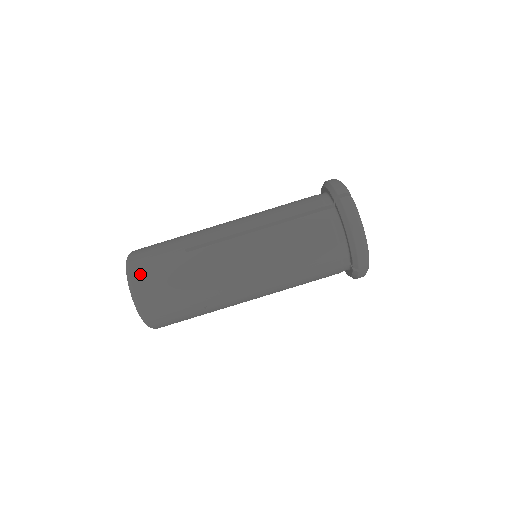
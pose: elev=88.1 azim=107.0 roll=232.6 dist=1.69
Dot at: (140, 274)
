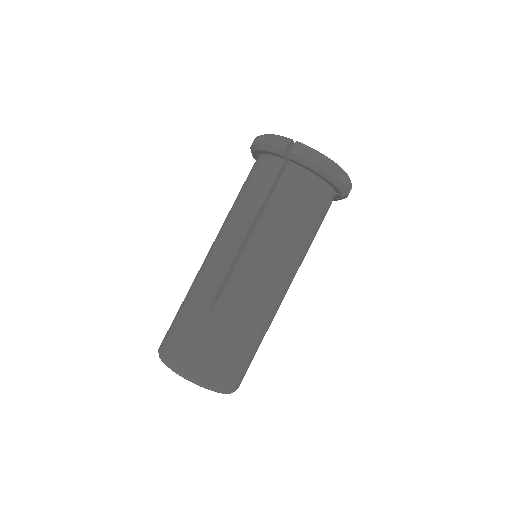
Dot at: (194, 366)
